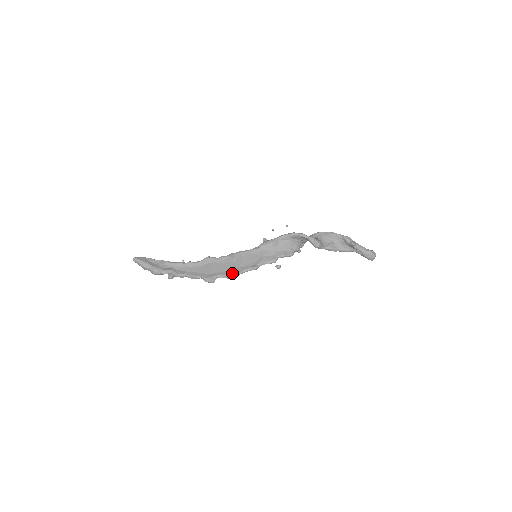
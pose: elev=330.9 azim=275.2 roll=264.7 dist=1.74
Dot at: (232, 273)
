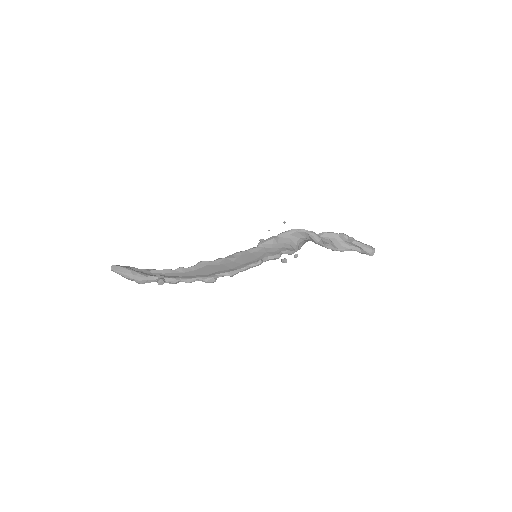
Dot at: (235, 269)
